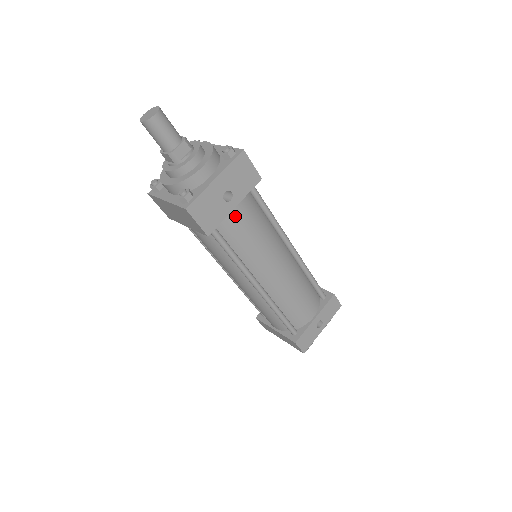
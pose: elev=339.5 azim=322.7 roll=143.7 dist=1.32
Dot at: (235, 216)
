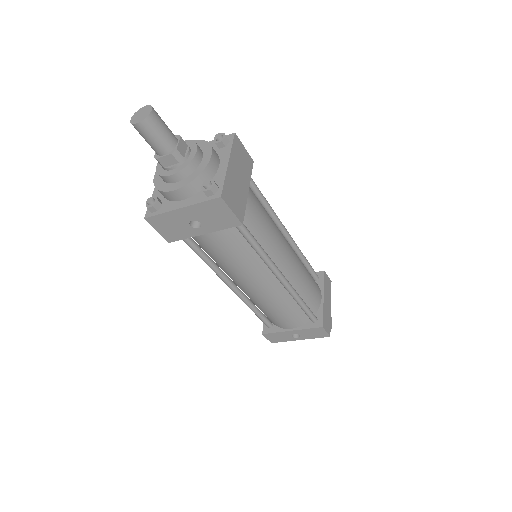
Dot at: (206, 238)
